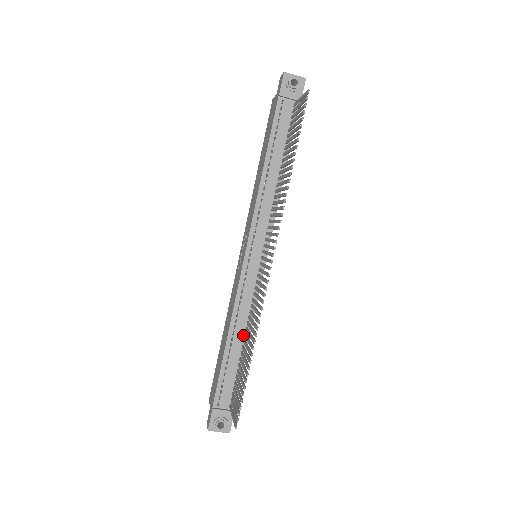
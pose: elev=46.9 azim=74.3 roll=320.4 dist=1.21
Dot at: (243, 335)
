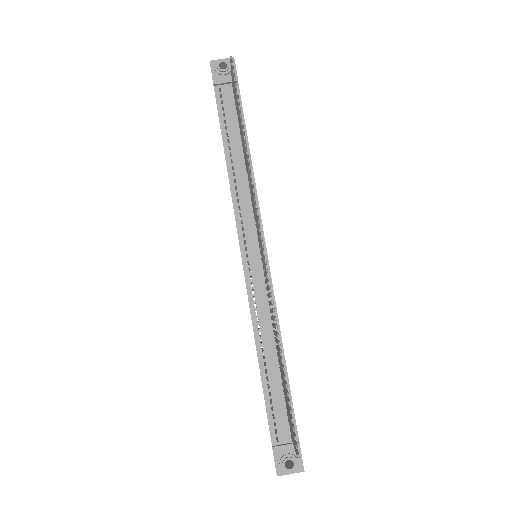
Dot at: (274, 348)
